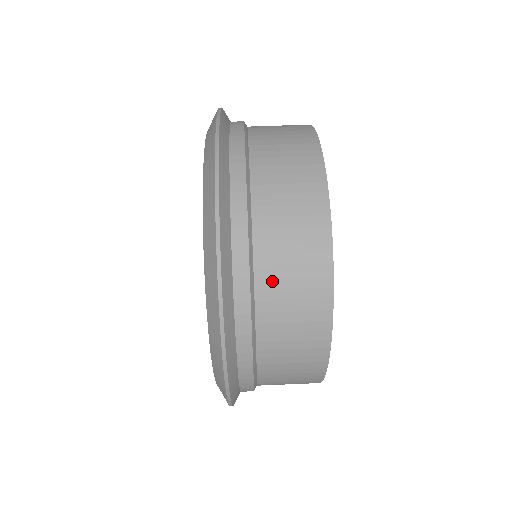
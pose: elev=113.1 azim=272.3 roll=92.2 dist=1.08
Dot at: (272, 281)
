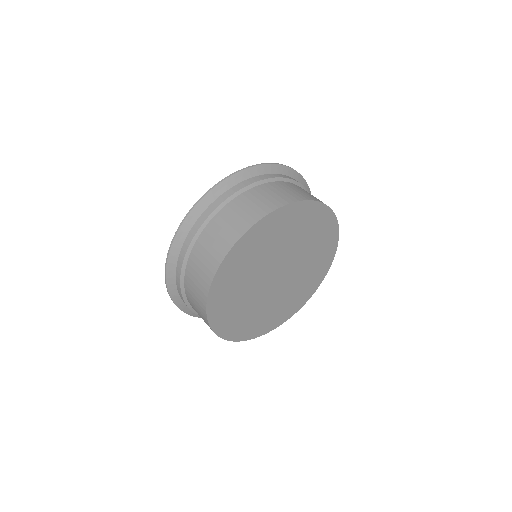
Dot at: (251, 196)
